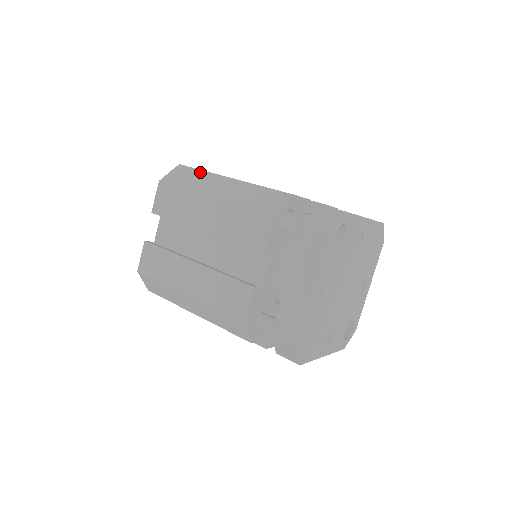
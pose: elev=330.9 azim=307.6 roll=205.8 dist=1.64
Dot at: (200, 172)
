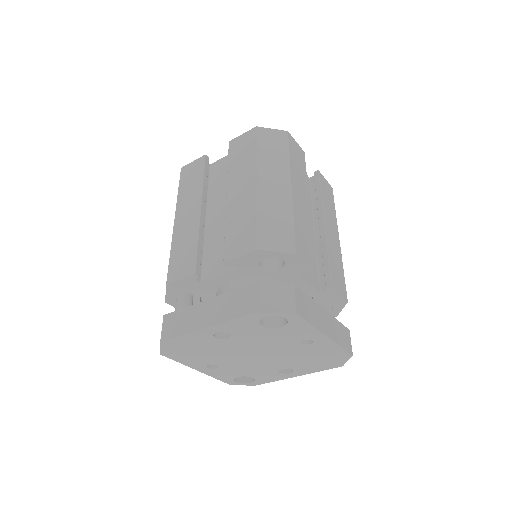
Dot at: (286, 154)
